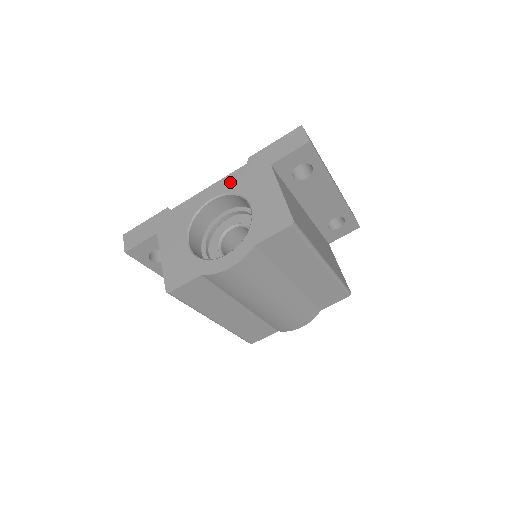
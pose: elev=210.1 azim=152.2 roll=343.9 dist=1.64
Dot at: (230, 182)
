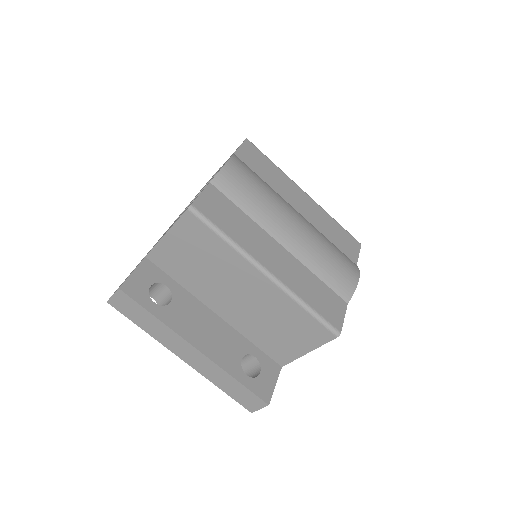
Dot at: occluded
